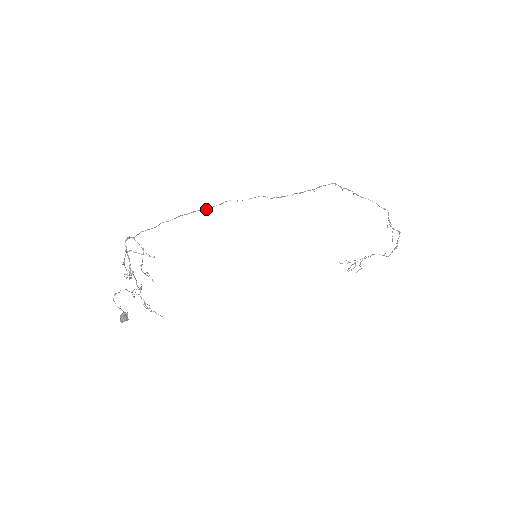
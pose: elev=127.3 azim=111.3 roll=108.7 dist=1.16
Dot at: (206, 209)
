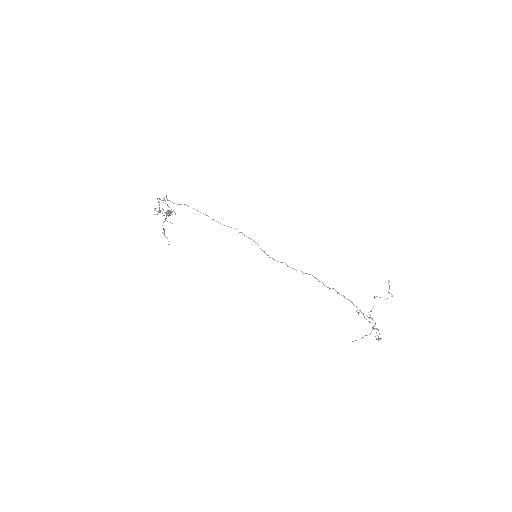
Dot at: occluded
